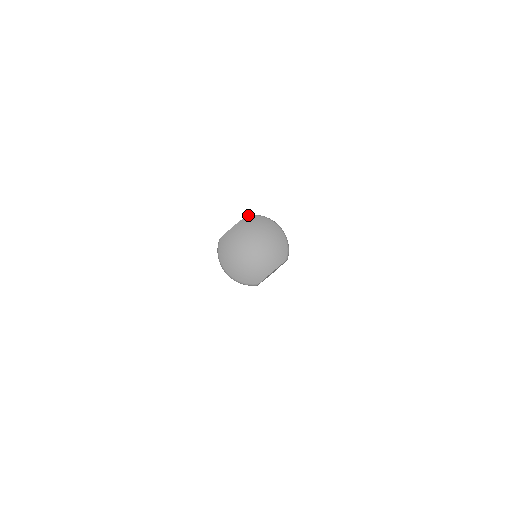
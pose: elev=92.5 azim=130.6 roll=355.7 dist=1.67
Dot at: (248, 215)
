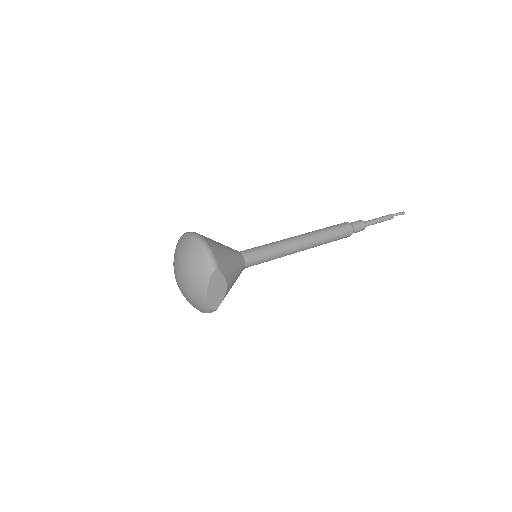
Dot at: occluded
